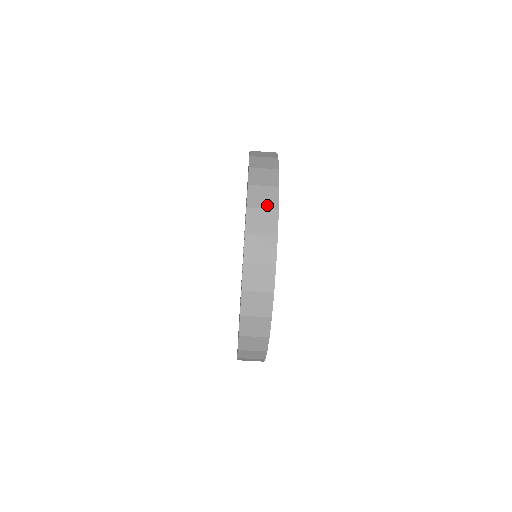
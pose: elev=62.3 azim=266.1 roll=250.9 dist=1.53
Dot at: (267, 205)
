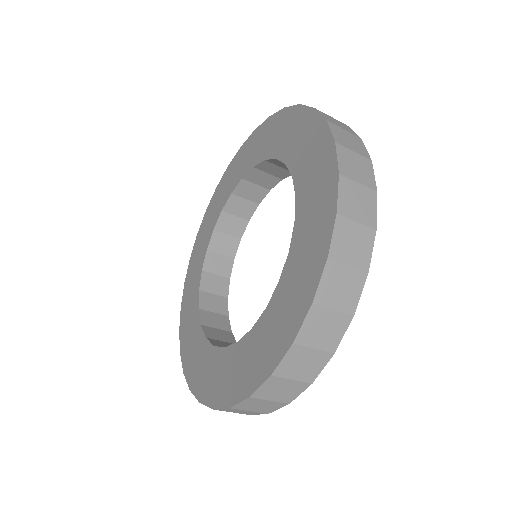
Dot at: (363, 180)
